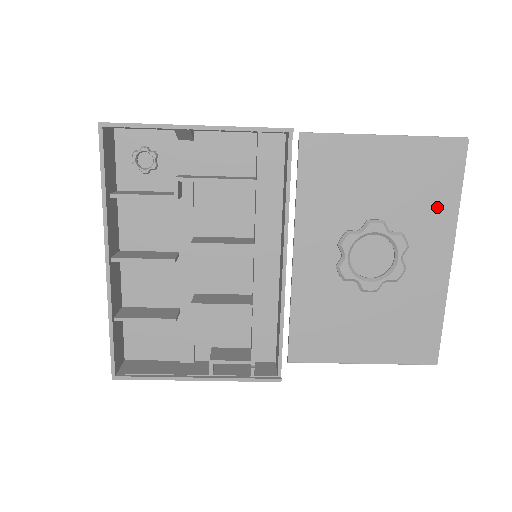
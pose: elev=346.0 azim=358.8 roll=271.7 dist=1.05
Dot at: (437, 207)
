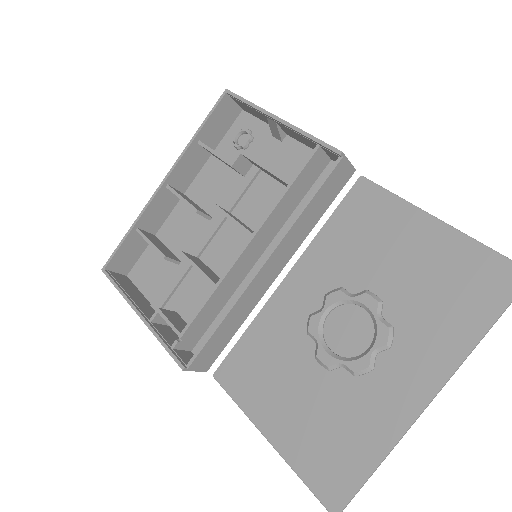
Dot at: (449, 327)
